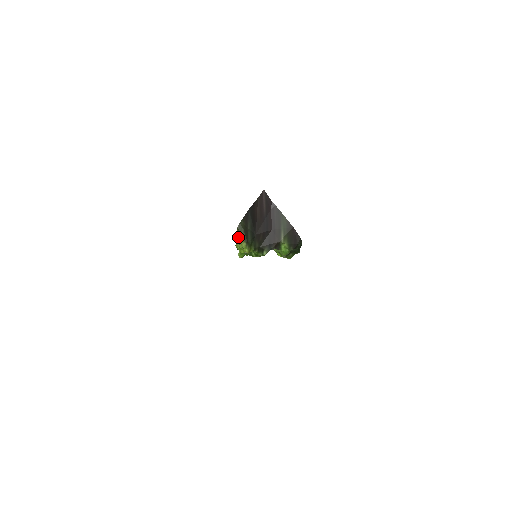
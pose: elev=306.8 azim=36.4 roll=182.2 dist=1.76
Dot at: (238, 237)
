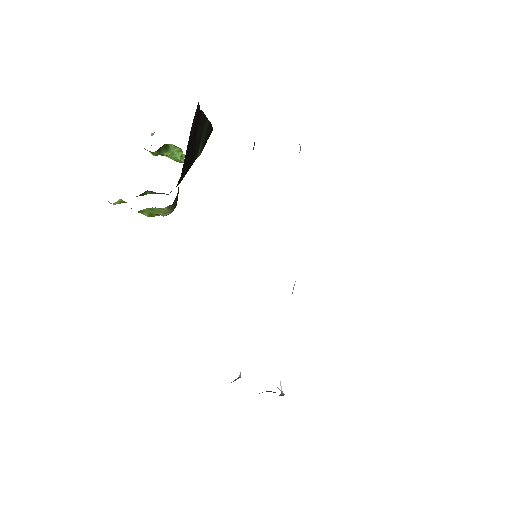
Dot at: (166, 212)
